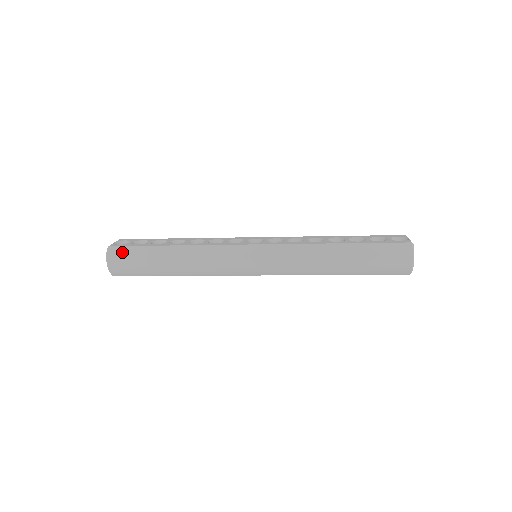
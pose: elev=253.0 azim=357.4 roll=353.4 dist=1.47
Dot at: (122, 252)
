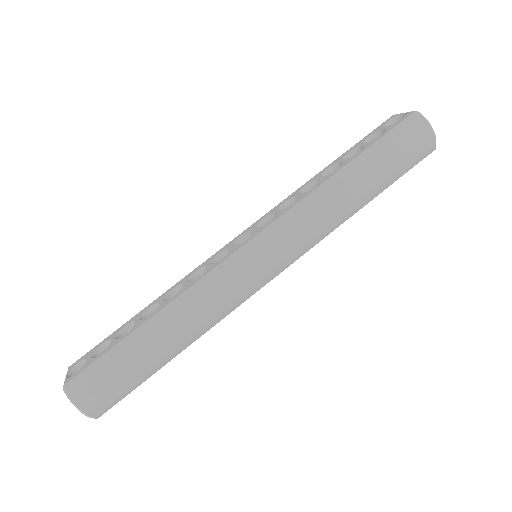
Dot at: (88, 379)
